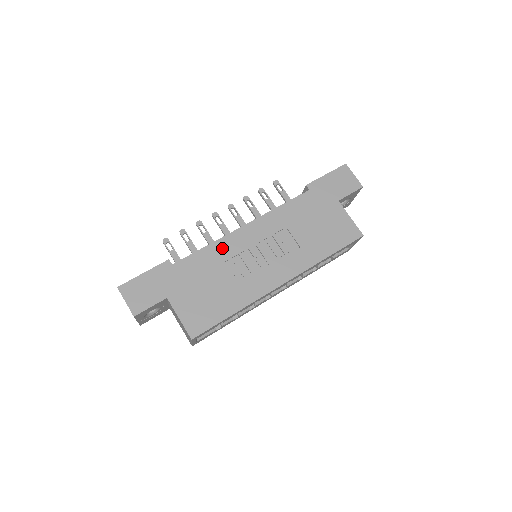
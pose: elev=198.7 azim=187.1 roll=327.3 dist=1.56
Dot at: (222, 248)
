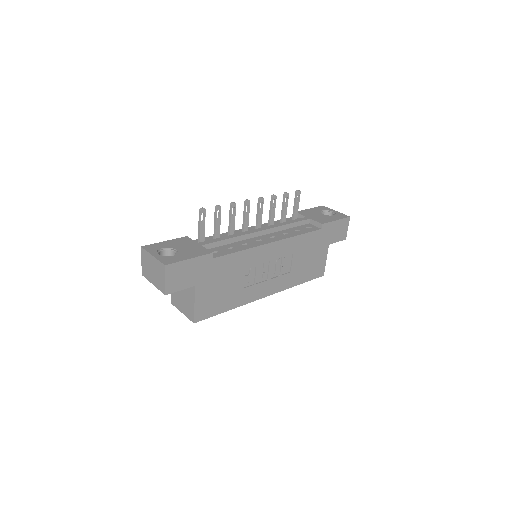
Dot at: (250, 256)
